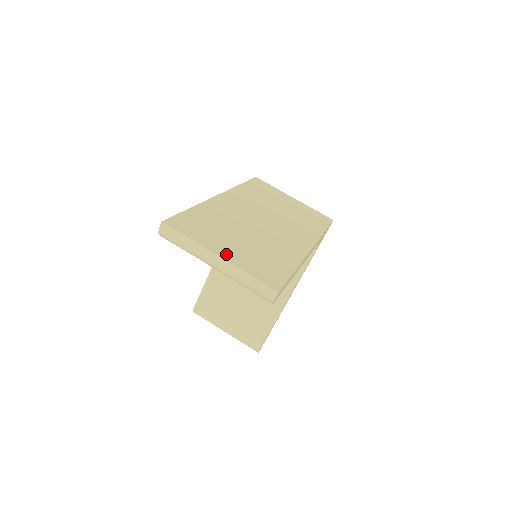
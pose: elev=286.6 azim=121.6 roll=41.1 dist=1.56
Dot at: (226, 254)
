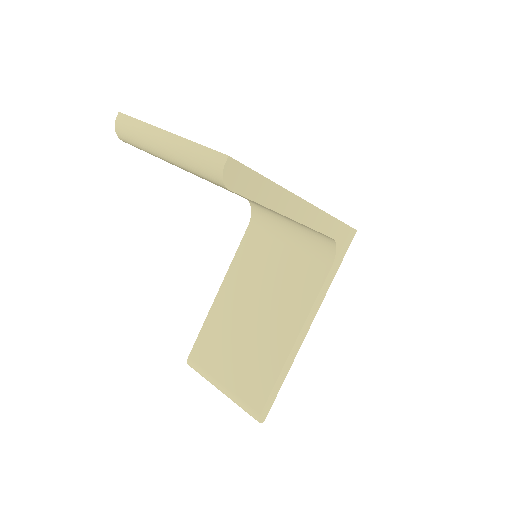
Dot at: occluded
